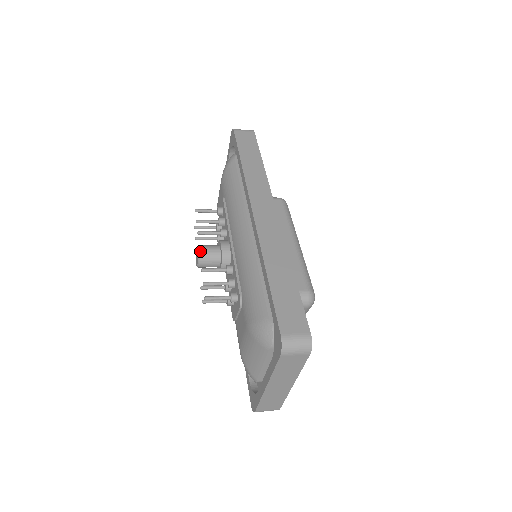
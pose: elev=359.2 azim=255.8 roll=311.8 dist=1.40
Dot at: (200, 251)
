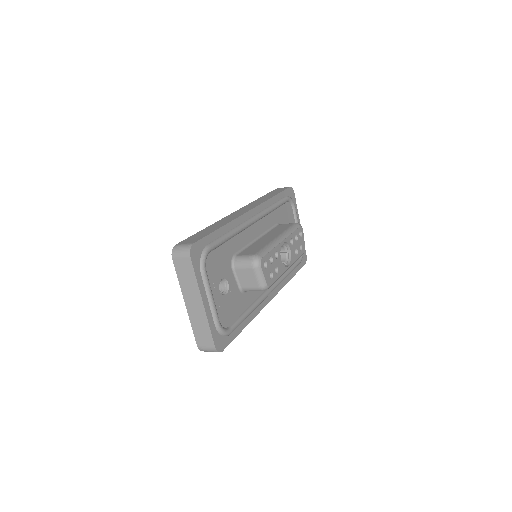
Dot at: occluded
